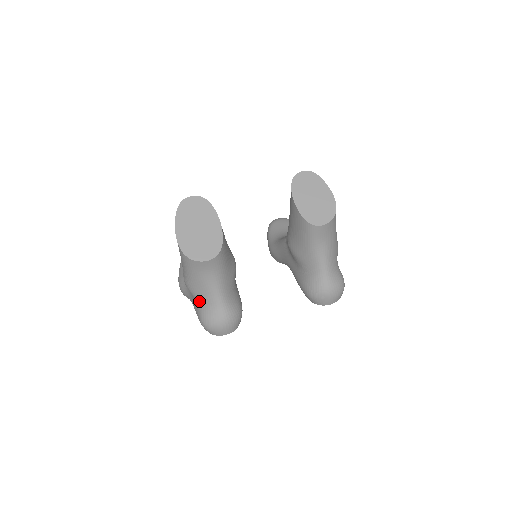
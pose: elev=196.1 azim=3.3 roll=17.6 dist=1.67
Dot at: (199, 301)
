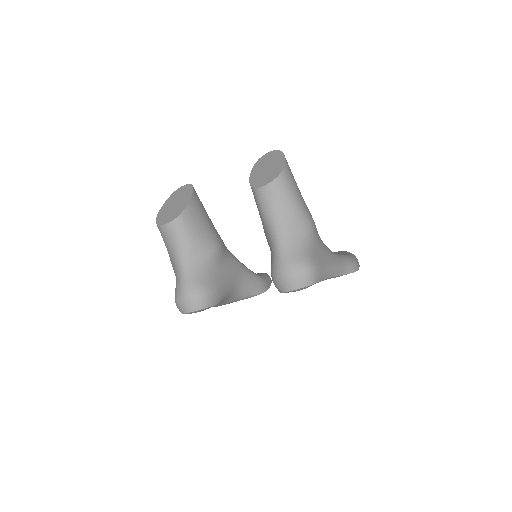
Dot at: occluded
